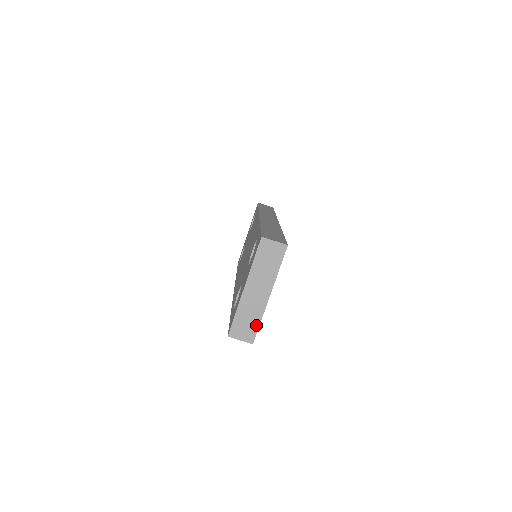
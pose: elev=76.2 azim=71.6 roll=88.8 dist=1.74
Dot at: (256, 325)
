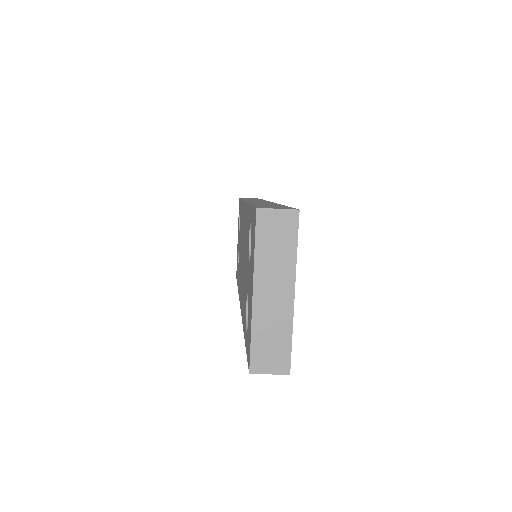
Dot at: (286, 344)
